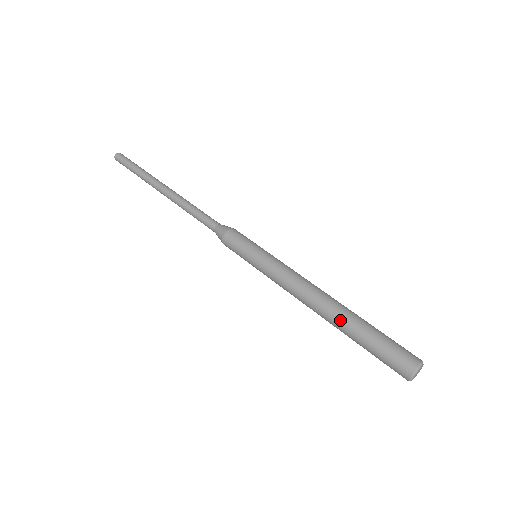
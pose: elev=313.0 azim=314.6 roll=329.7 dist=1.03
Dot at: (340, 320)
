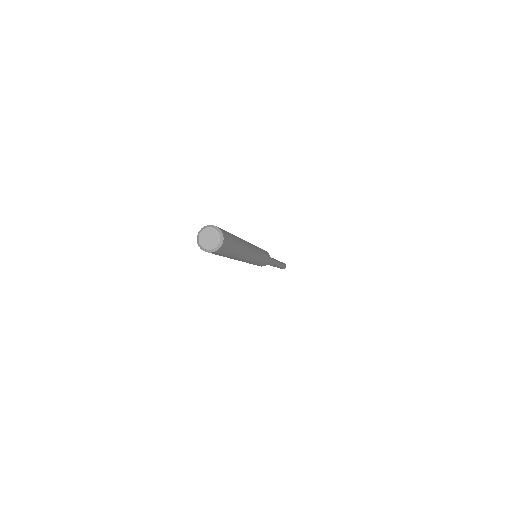
Dot at: occluded
